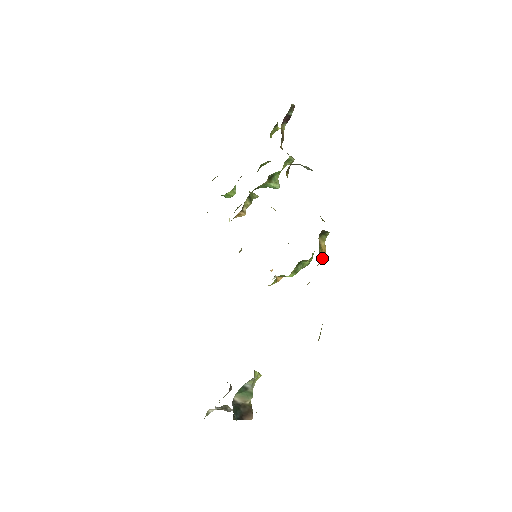
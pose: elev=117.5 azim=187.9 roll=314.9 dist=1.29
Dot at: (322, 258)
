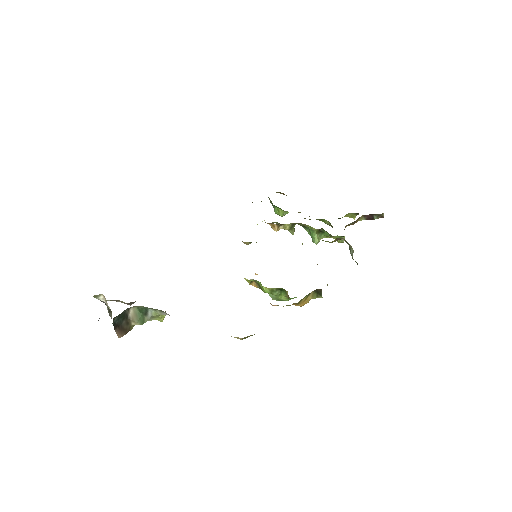
Dot at: (300, 304)
